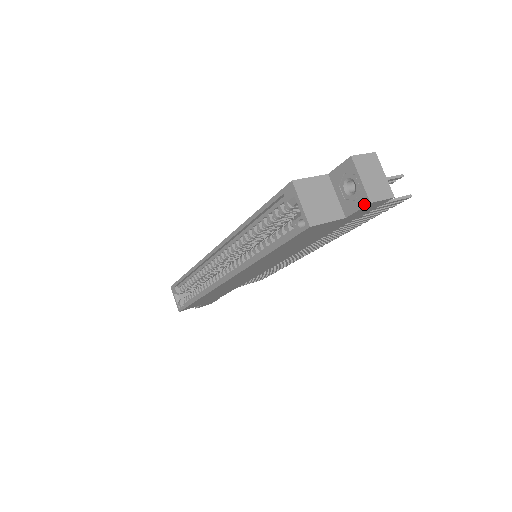
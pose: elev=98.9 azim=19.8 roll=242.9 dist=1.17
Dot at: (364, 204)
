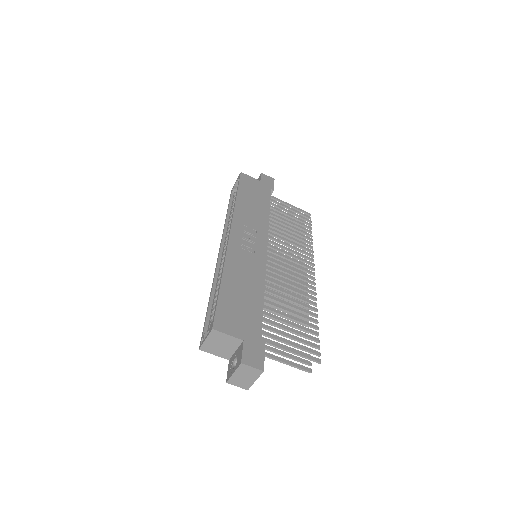
Dot at: (227, 377)
